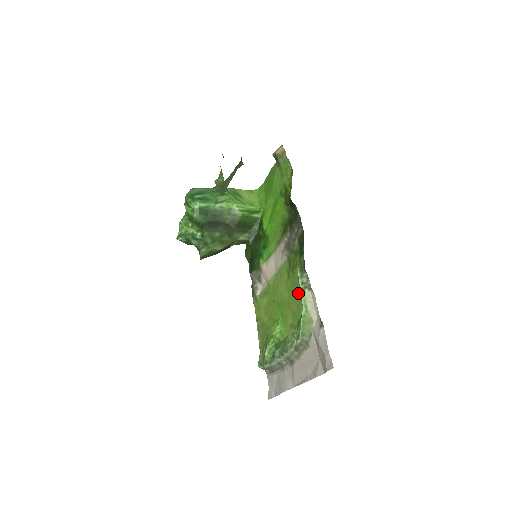
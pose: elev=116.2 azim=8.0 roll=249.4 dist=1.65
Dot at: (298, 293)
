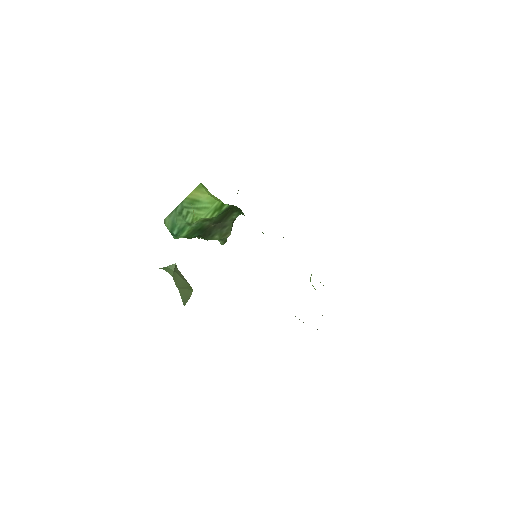
Dot at: occluded
